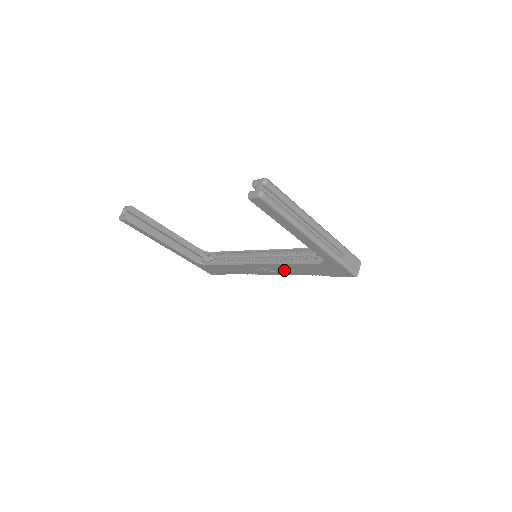
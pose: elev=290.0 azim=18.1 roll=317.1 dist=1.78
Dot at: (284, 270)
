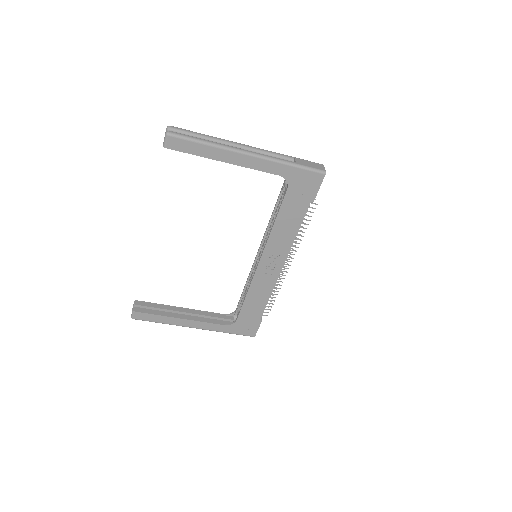
Dot at: (282, 241)
